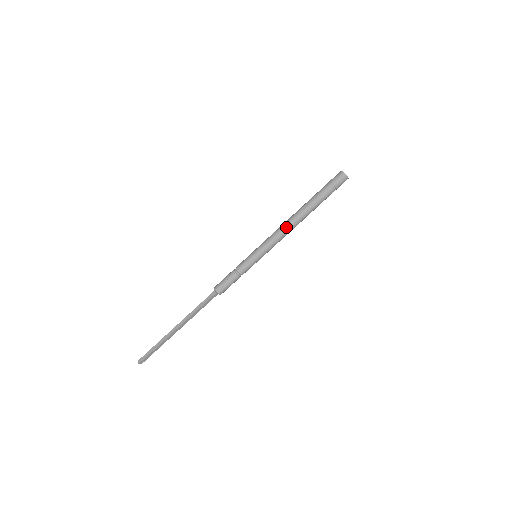
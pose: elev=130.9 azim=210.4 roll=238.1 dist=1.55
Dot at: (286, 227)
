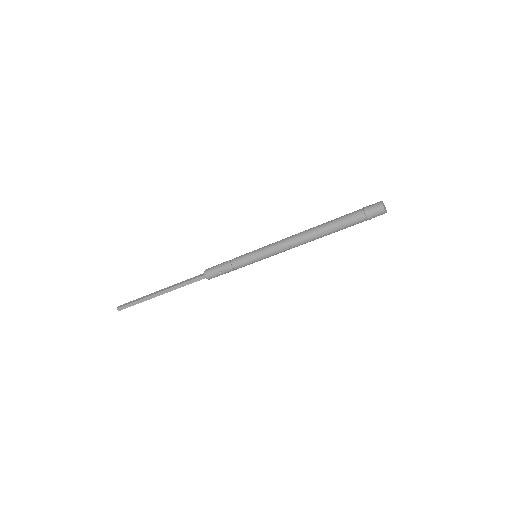
Dot at: (295, 237)
